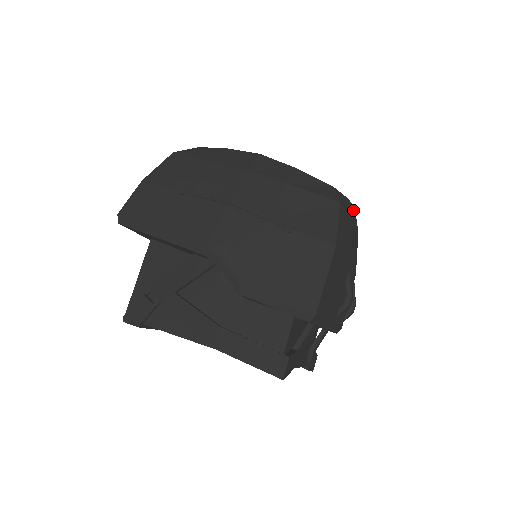
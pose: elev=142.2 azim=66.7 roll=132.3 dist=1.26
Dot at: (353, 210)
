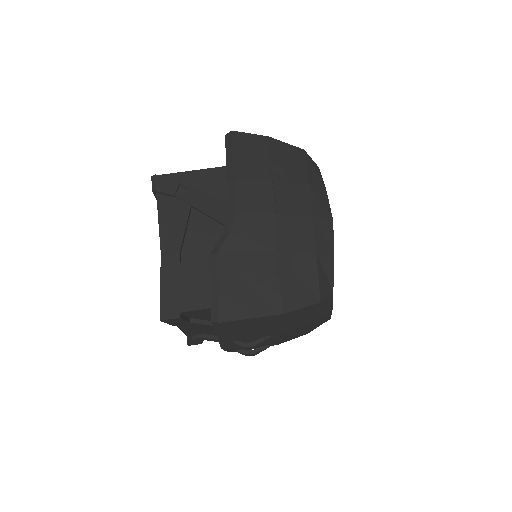
Dot at: (327, 317)
